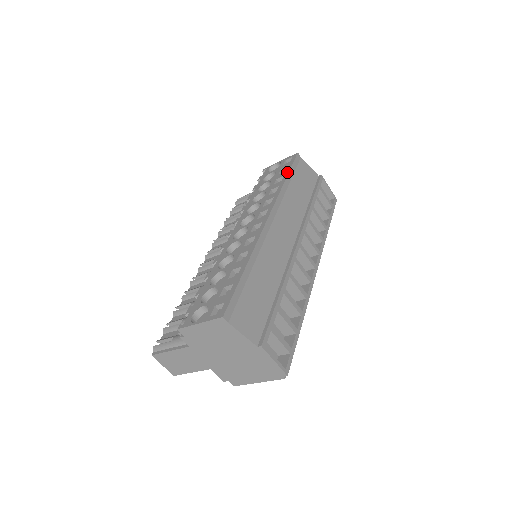
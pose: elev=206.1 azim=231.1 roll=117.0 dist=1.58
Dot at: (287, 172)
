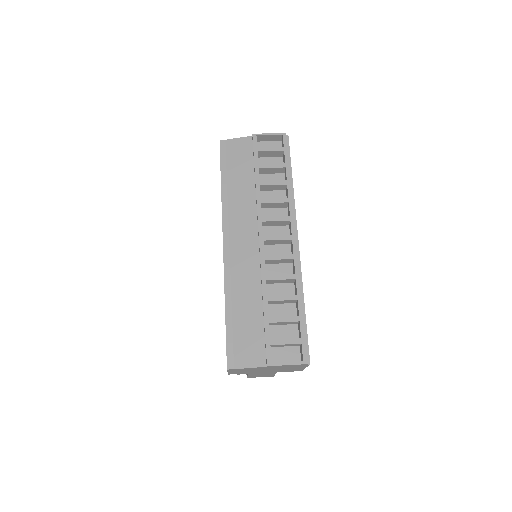
Dot at: occluded
